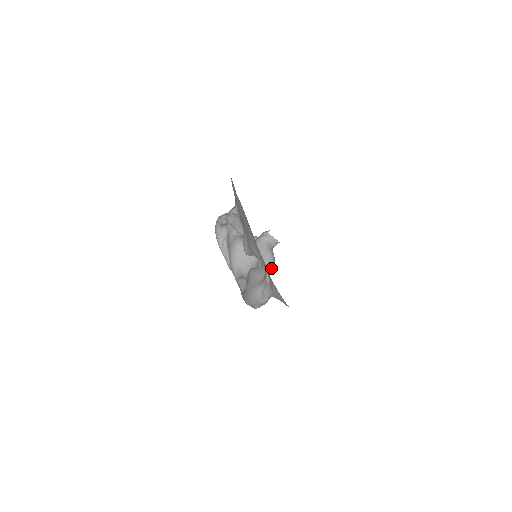
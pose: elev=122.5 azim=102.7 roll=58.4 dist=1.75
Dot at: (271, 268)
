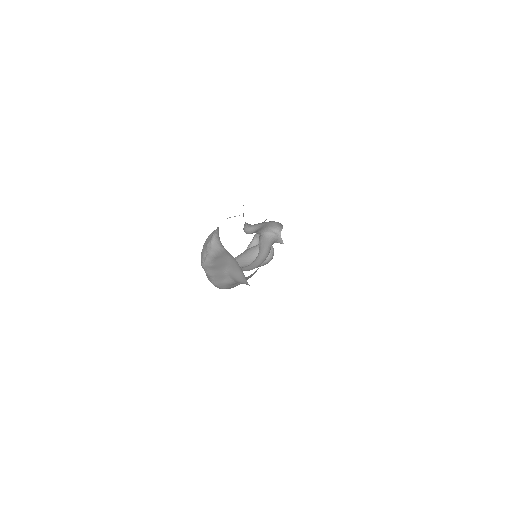
Dot at: occluded
